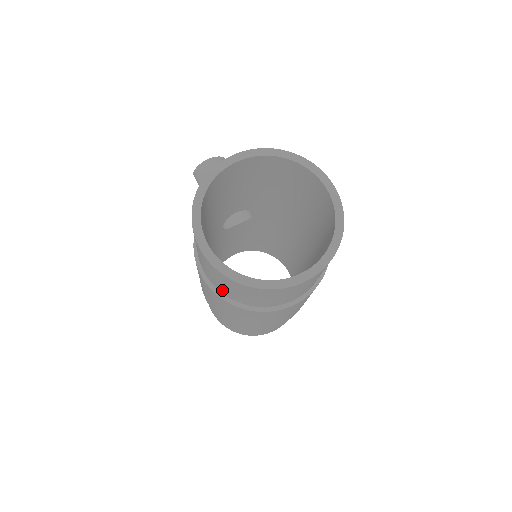
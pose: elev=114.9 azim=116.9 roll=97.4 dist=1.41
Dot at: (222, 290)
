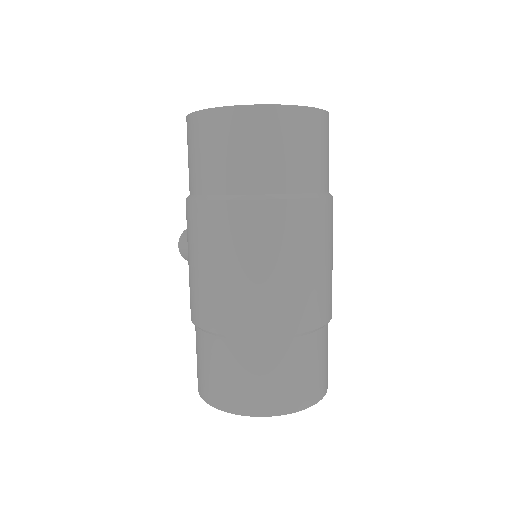
Dot at: (223, 180)
